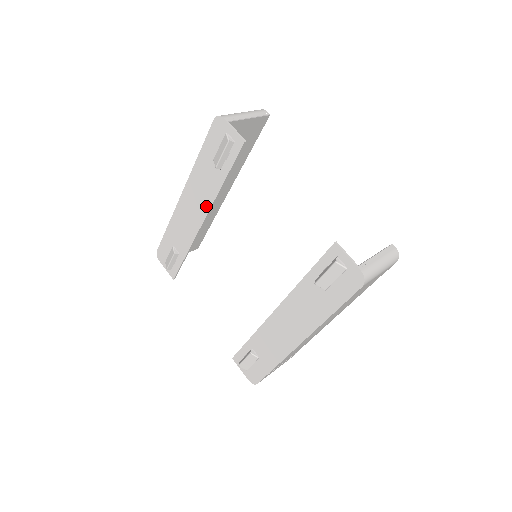
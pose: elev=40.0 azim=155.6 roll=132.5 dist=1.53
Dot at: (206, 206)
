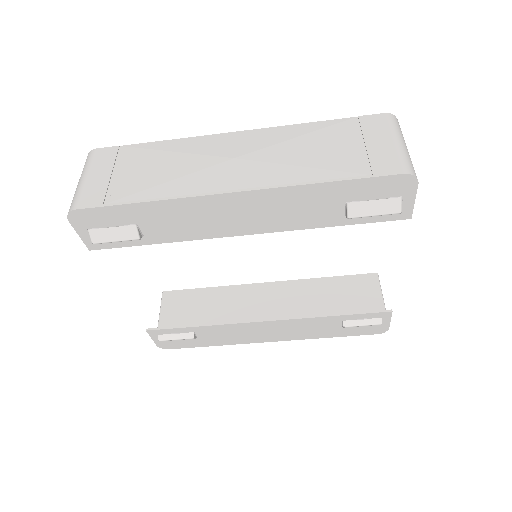
Dot at: (272, 227)
